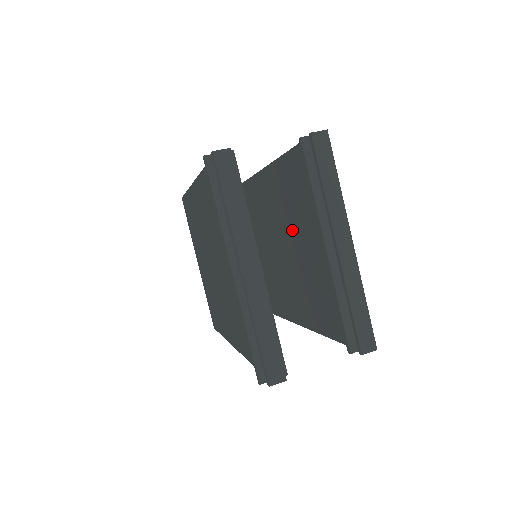
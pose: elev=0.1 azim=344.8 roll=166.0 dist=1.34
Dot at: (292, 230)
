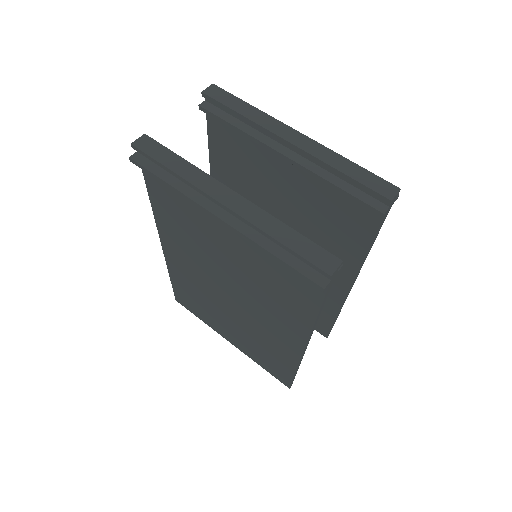
Dot at: (266, 209)
